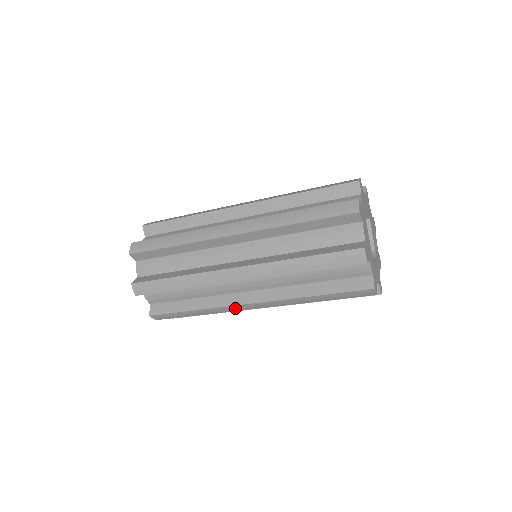
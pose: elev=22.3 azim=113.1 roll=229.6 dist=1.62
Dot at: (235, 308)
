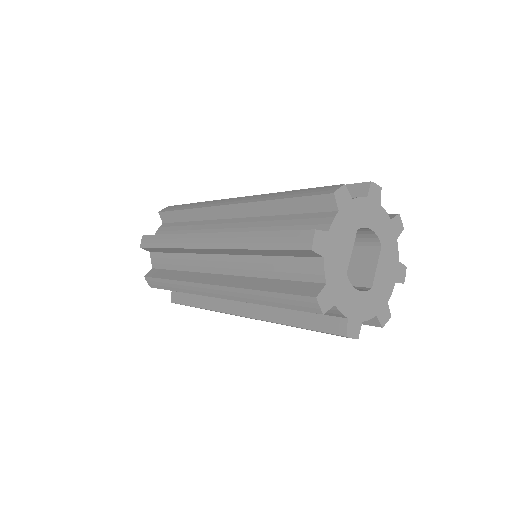
Dot at: (199, 288)
